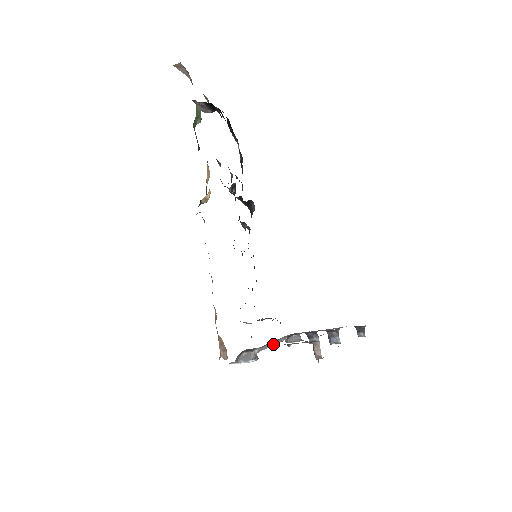
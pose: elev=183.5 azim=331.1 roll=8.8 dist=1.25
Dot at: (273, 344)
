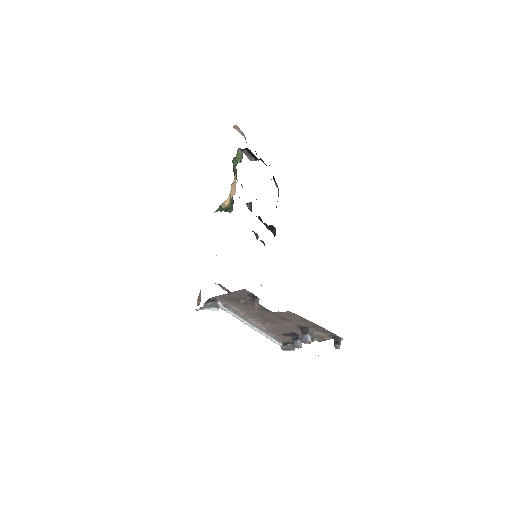
Dot at: (252, 325)
